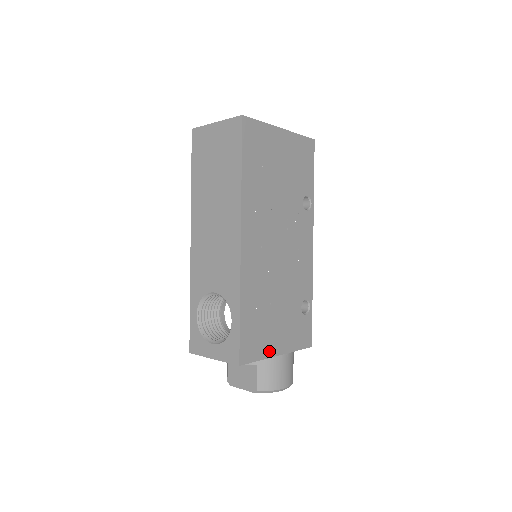
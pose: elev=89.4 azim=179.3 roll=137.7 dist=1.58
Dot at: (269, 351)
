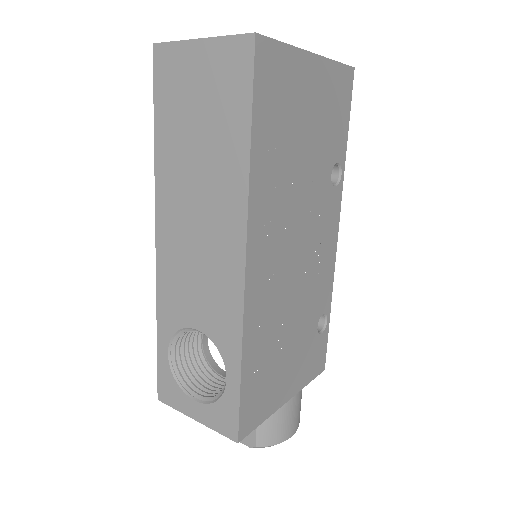
Dot at: (276, 402)
